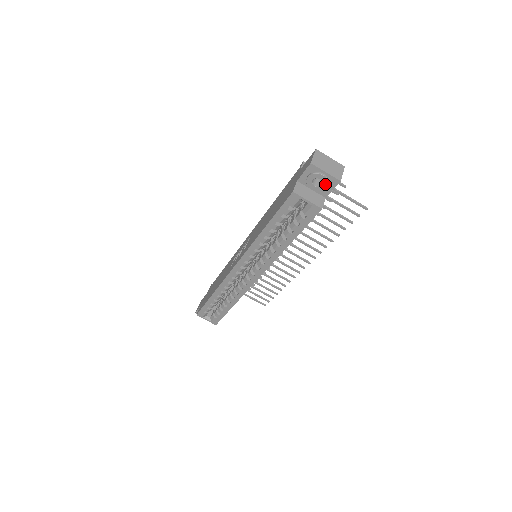
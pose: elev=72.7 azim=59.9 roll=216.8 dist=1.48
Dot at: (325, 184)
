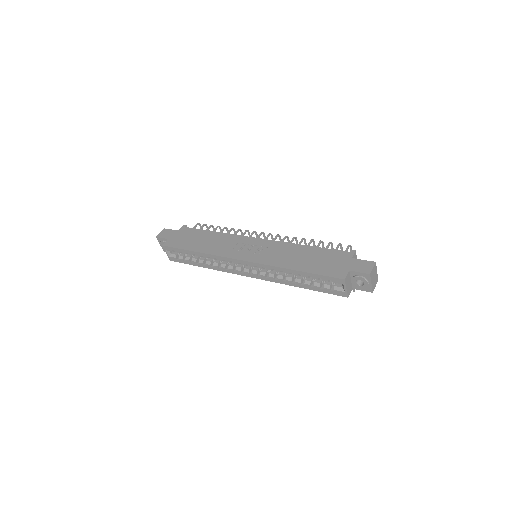
Dot at: (363, 287)
